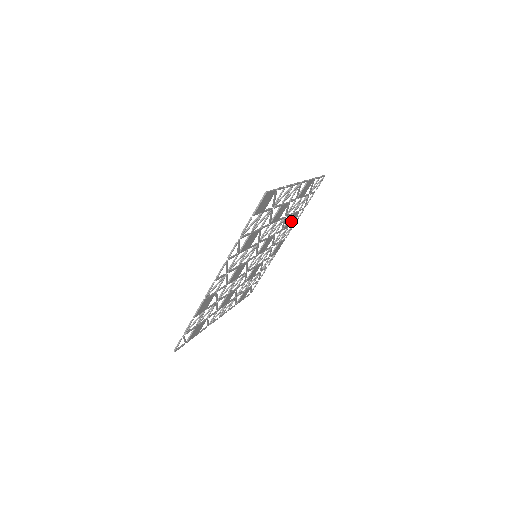
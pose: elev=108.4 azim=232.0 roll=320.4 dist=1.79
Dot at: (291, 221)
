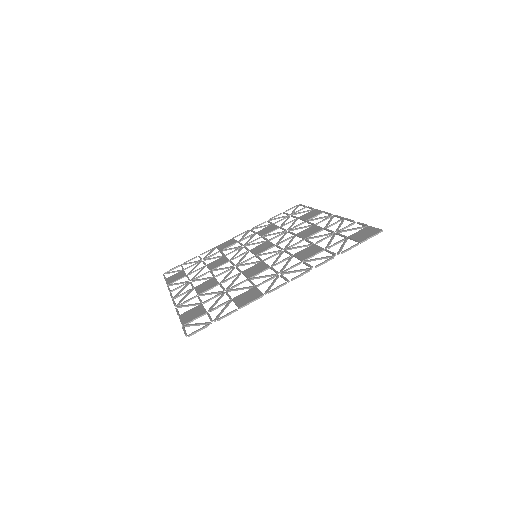
Dot at: (265, 230)
